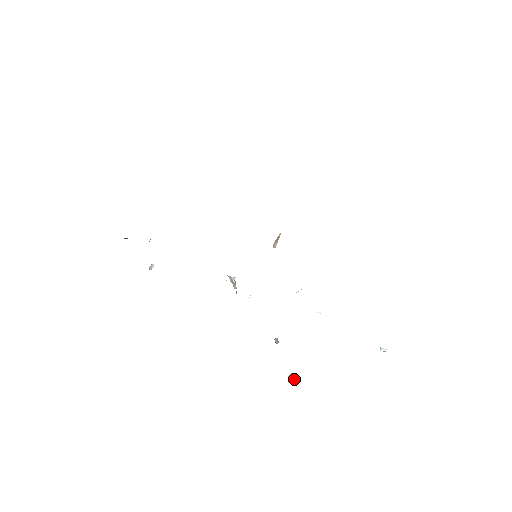
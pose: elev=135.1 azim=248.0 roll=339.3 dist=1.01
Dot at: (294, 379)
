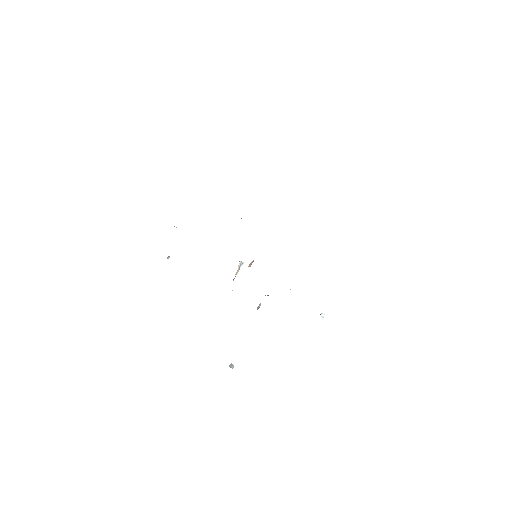
Dot at: occluded
